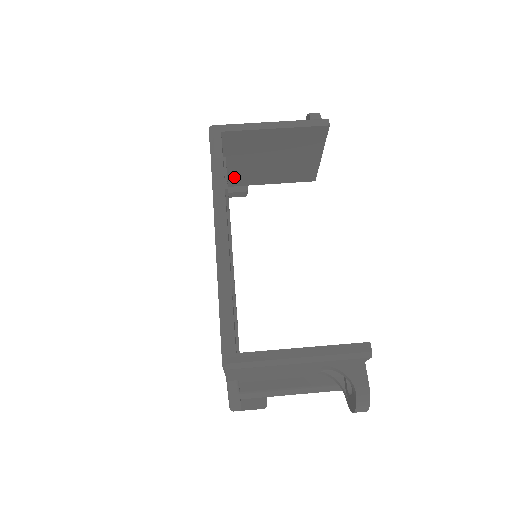
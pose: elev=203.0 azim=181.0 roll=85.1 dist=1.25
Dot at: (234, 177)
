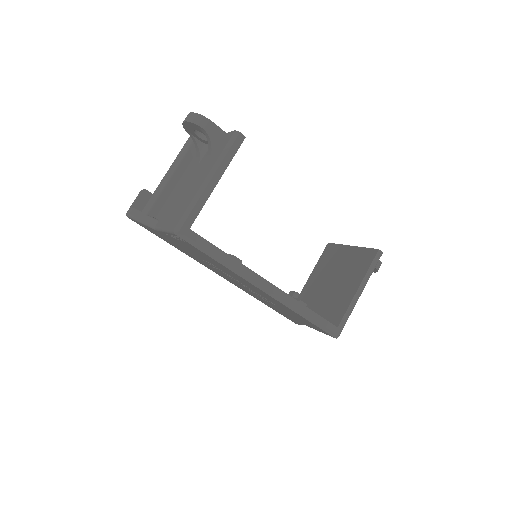
Dot at: occluded
